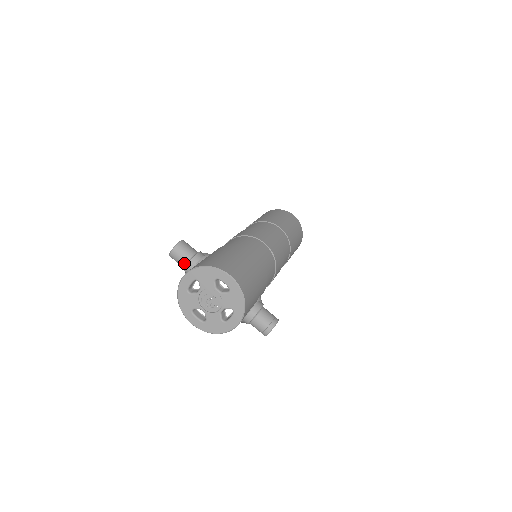
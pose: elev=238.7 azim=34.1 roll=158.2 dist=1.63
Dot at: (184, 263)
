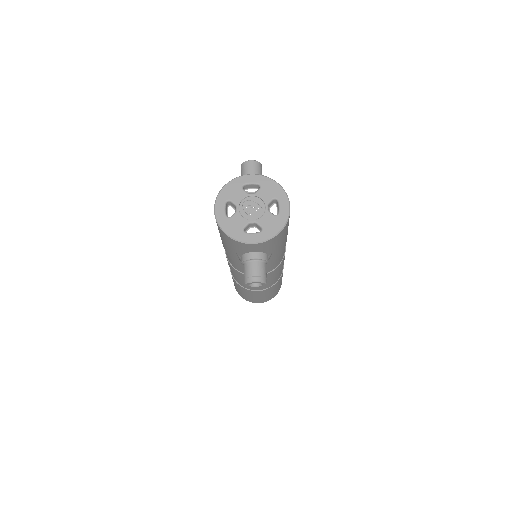
Dot at: occluded
